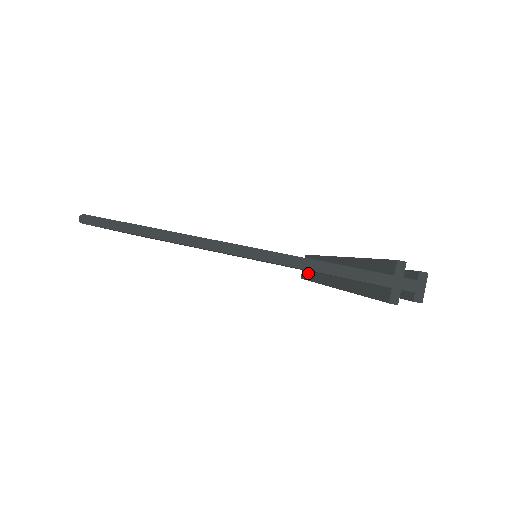
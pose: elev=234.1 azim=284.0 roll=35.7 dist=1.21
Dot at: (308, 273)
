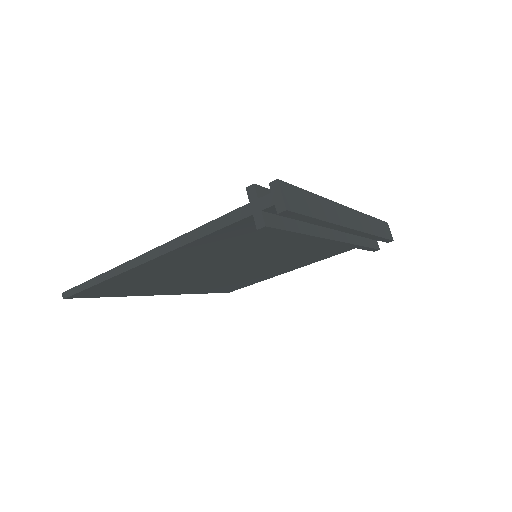
Dot at: occluded
